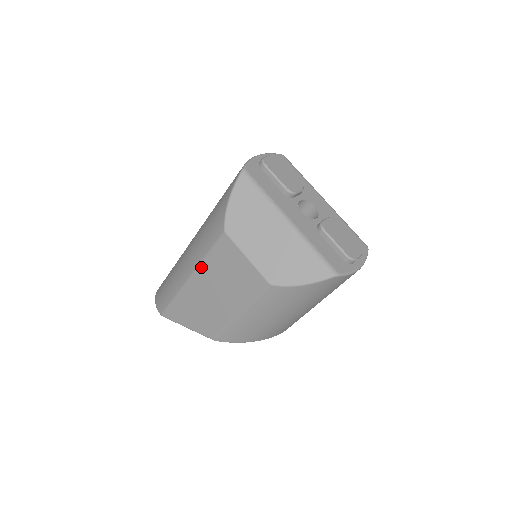
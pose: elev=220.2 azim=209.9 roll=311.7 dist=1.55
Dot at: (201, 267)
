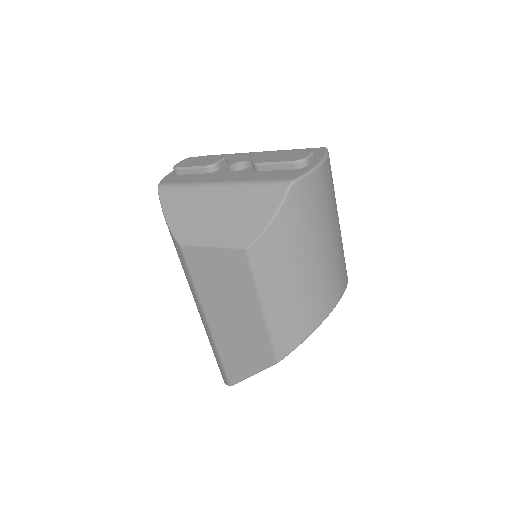
Dot at: (201, 300)
